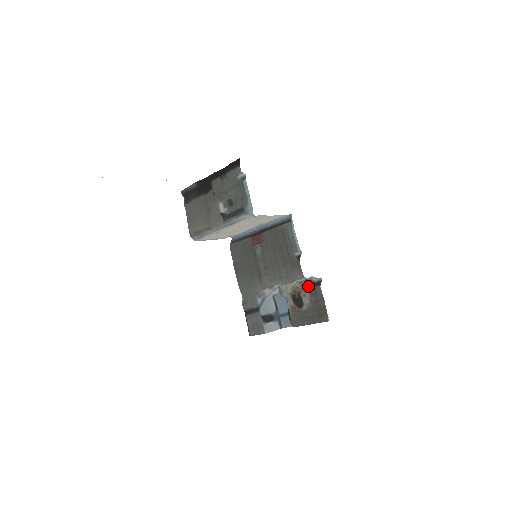
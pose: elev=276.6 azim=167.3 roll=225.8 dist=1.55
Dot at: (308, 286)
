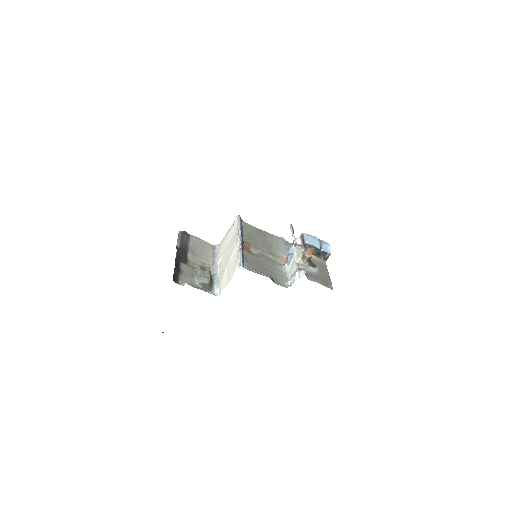
Dot at: occluded
